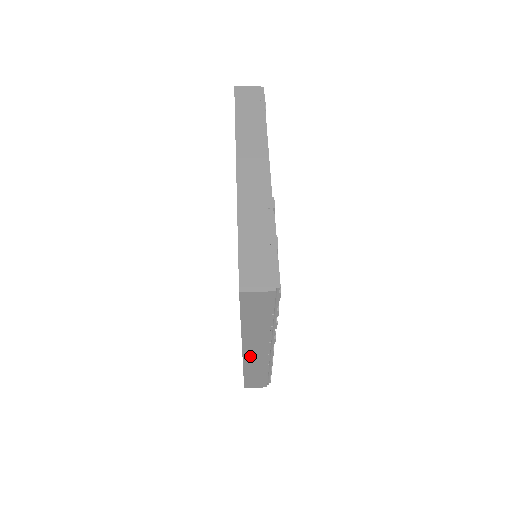
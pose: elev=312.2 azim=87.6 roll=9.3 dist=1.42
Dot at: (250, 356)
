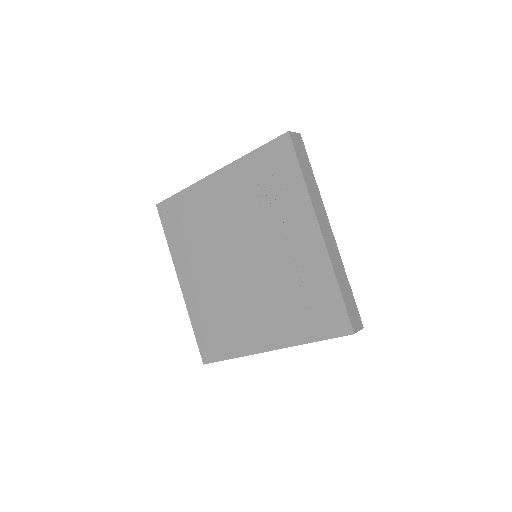
Dot at: (327, 242)
